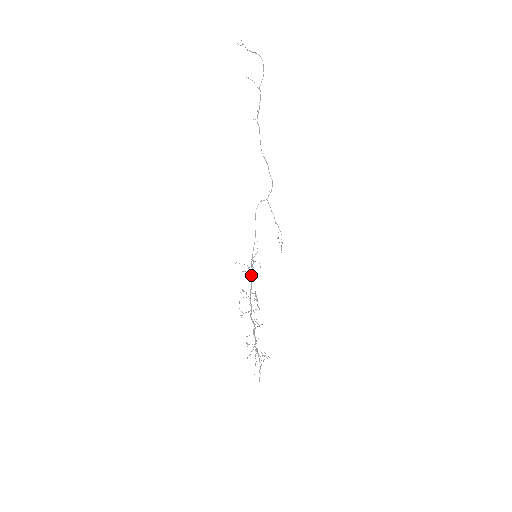
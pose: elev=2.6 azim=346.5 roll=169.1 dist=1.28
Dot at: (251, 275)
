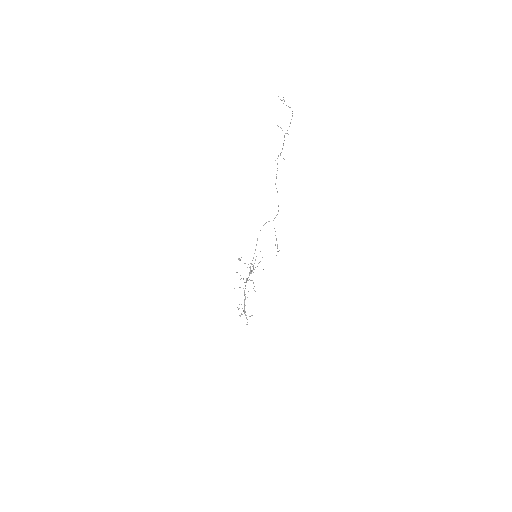
Dot at: occluded
